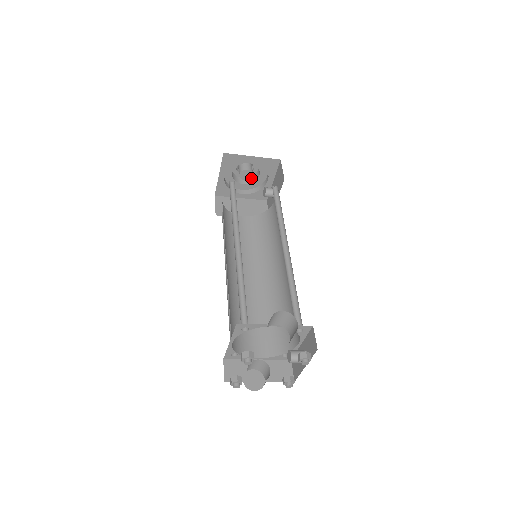
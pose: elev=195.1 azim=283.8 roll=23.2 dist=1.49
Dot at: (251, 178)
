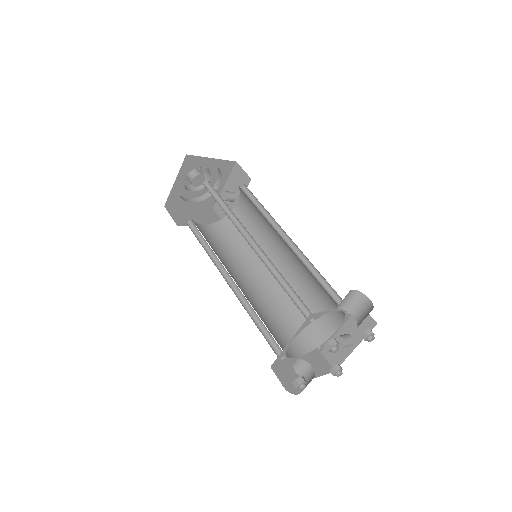
Dot at: occluded
